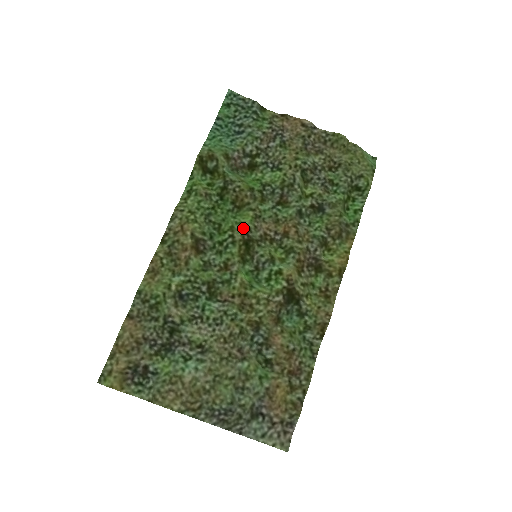
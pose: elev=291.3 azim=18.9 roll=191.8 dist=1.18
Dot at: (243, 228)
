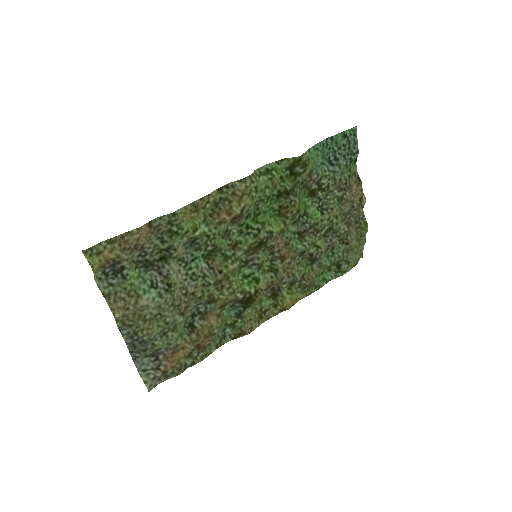
Dot at: (270, 232)
